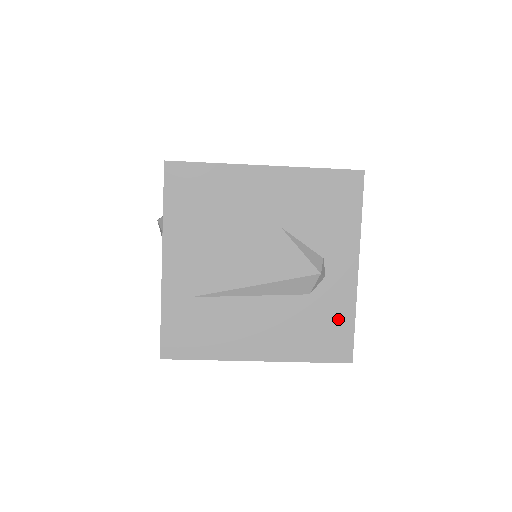
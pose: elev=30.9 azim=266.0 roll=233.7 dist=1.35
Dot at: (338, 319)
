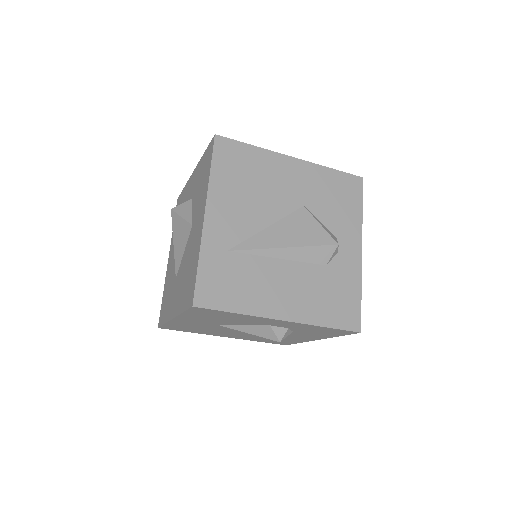
Dot at: (348, 291)
